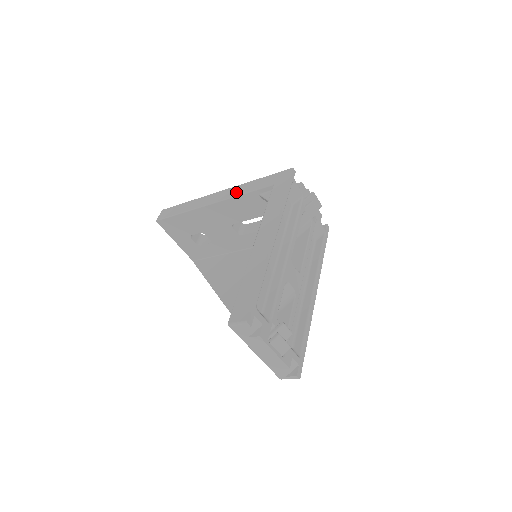
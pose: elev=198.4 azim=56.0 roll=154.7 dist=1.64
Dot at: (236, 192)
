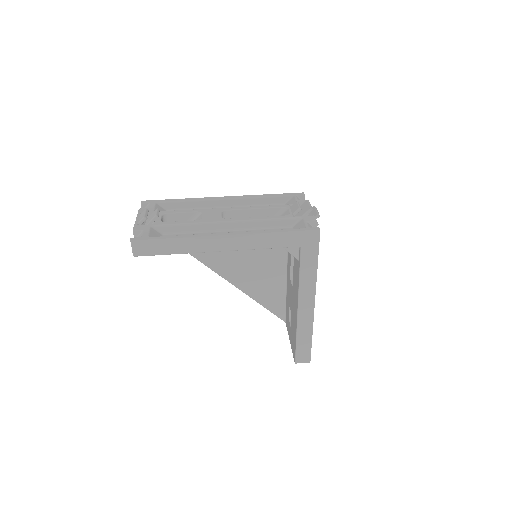
Dot at: (253, 245)
